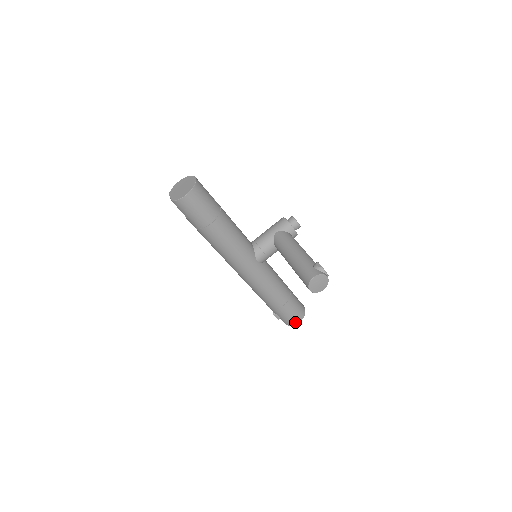
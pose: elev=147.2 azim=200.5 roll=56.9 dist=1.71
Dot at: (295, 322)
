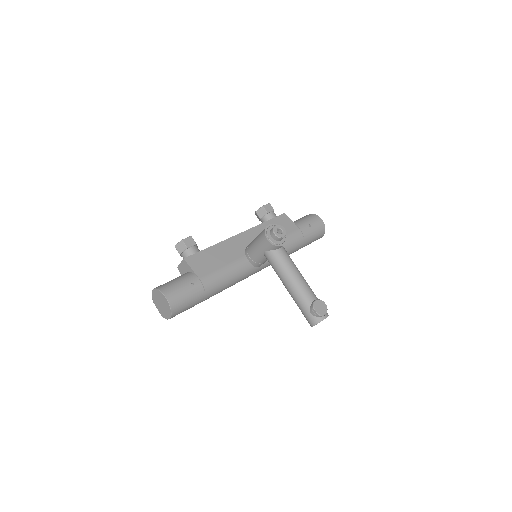
Dot at: occluded
